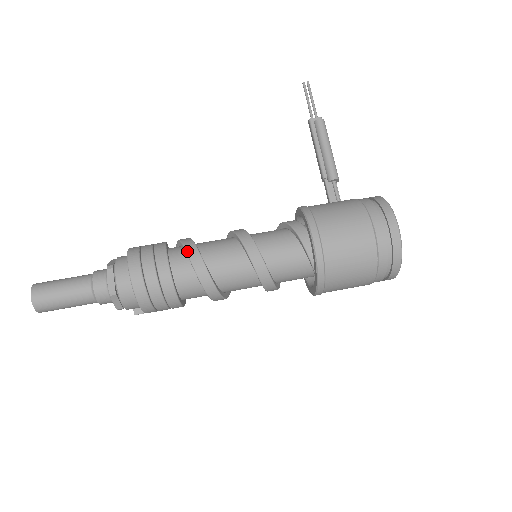
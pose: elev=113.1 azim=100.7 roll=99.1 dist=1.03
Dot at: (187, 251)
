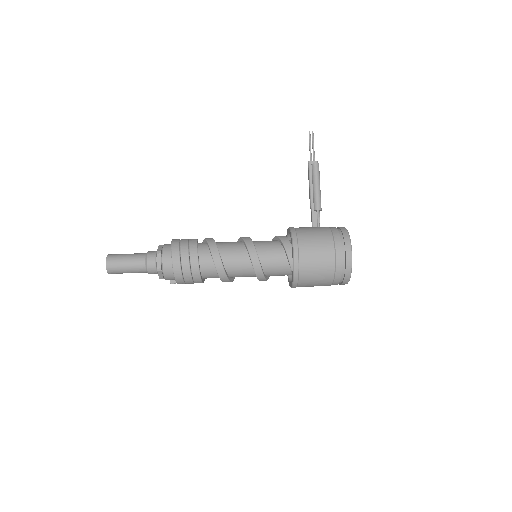
Dot at: (211, 250)
